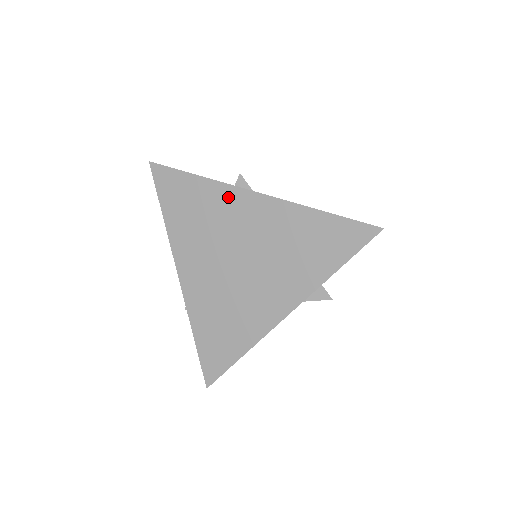
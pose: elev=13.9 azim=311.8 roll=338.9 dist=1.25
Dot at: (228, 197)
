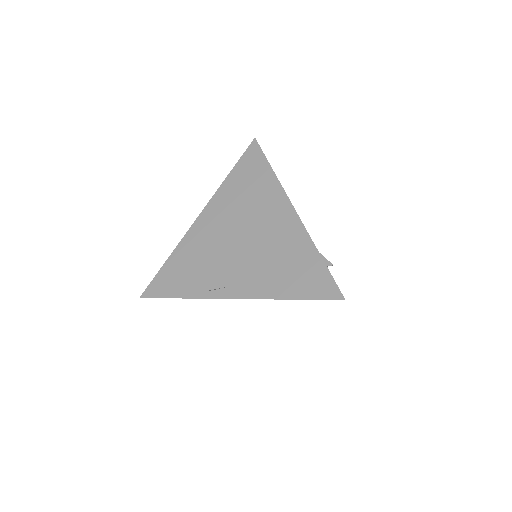
Dot at: occluded
